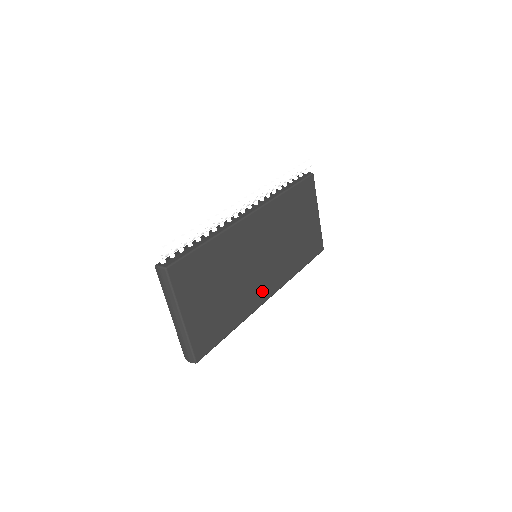
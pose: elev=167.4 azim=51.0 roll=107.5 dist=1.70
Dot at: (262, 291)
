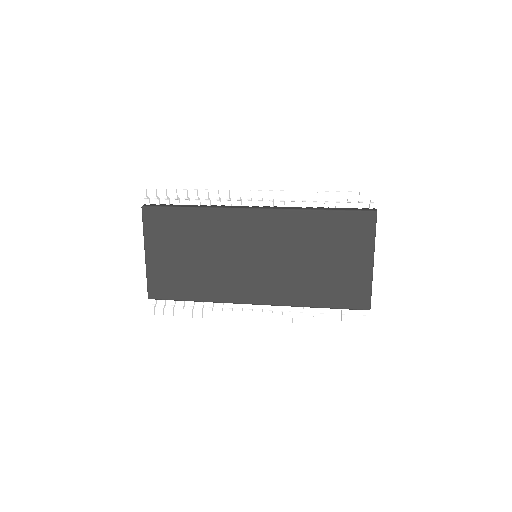
Dot at: (245, 291)
